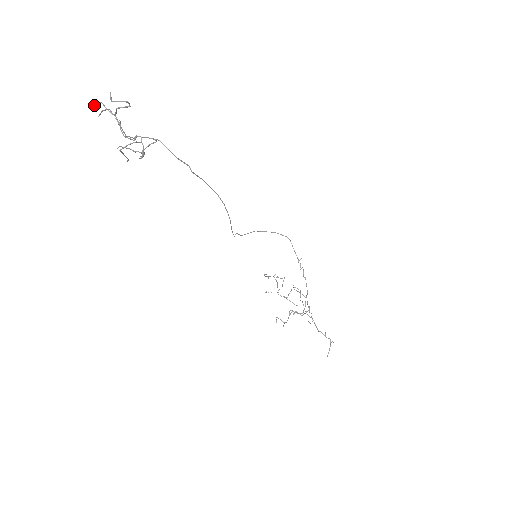
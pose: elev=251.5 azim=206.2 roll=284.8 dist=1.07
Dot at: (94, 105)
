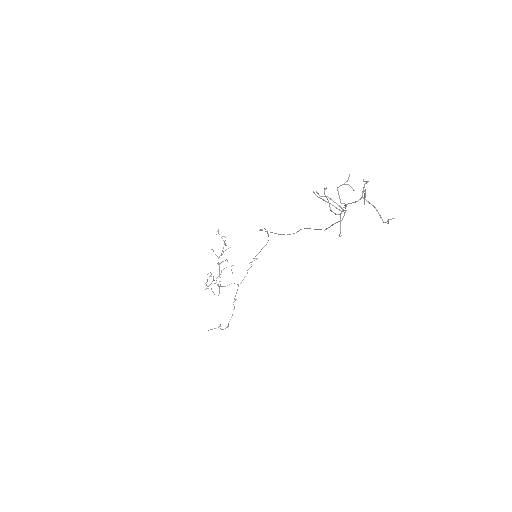
Dot at: (366, 181)
